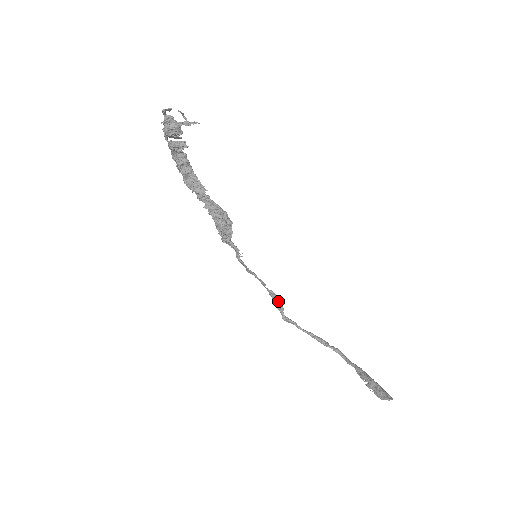
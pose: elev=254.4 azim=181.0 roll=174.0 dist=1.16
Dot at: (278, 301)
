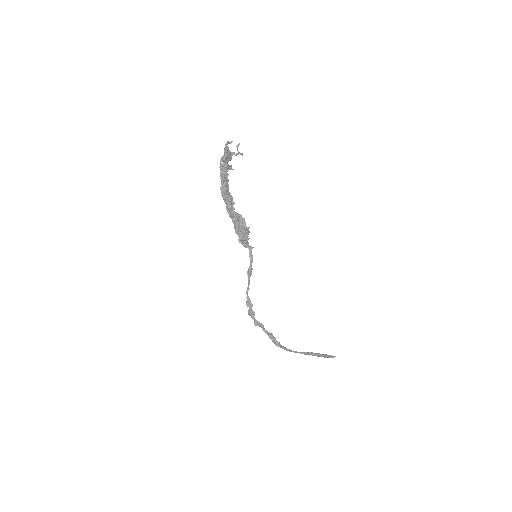
Dot at: occluded
